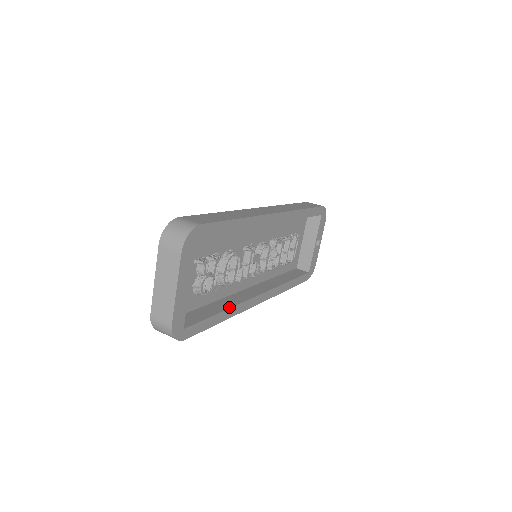
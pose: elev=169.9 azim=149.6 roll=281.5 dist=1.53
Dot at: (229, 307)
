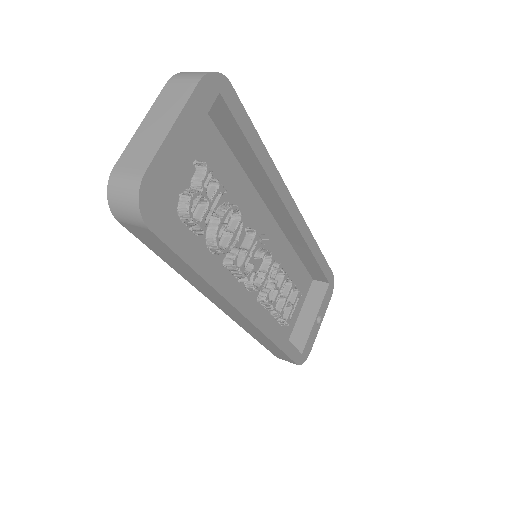
Dot at: (214, 267)
